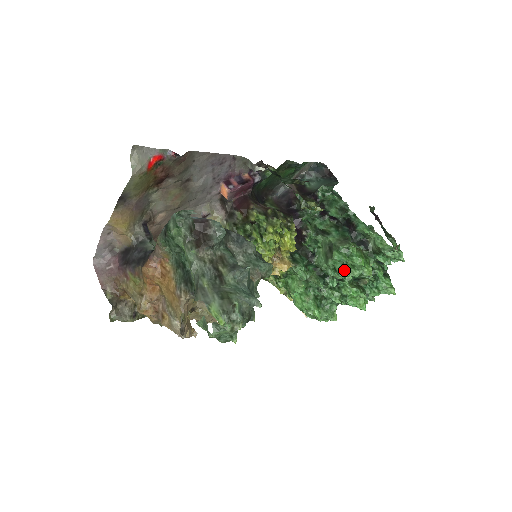
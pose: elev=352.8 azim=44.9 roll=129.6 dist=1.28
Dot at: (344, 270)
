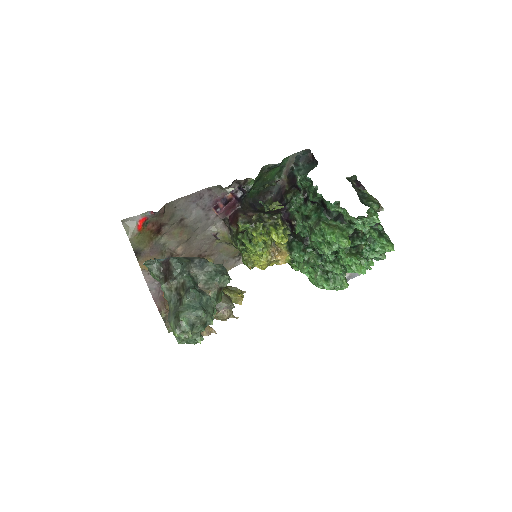
Dot at: (323, 248)
